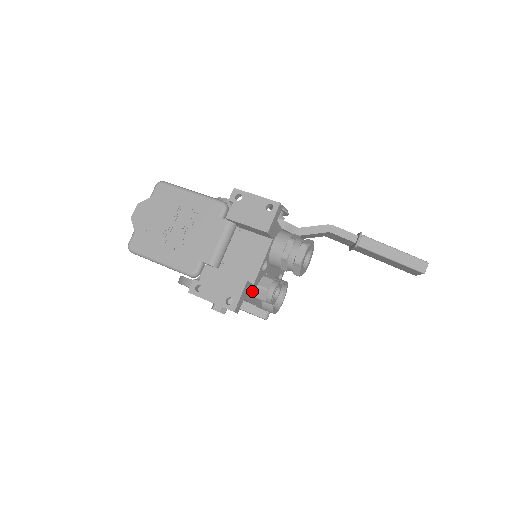
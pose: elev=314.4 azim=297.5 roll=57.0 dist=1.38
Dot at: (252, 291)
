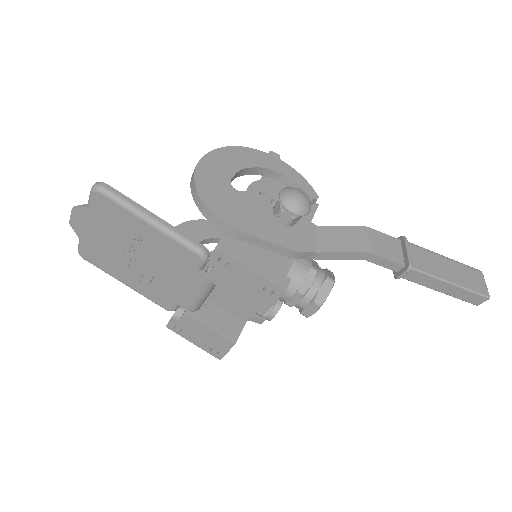
Dot at: occluded
